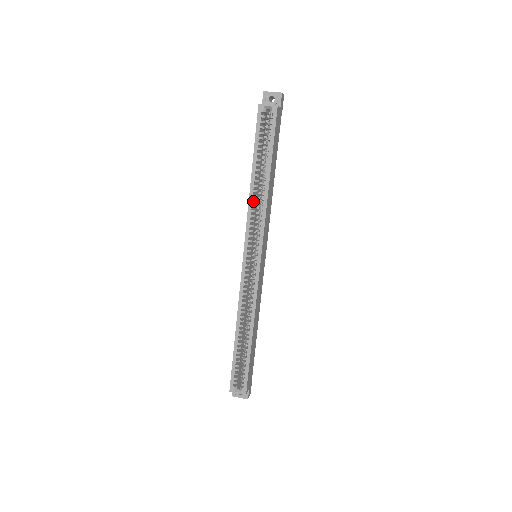
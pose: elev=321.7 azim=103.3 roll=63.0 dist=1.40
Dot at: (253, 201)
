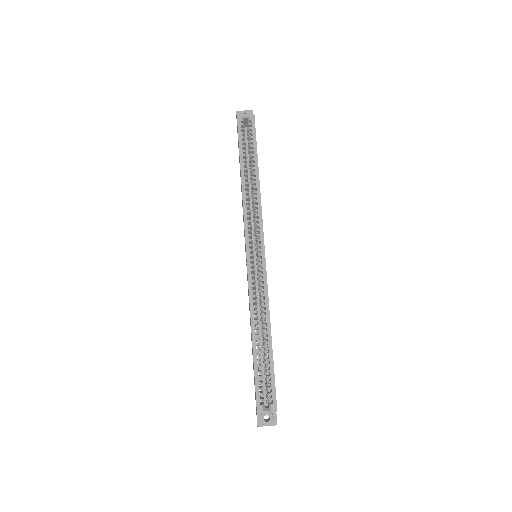
Dot at: (247, 197)
